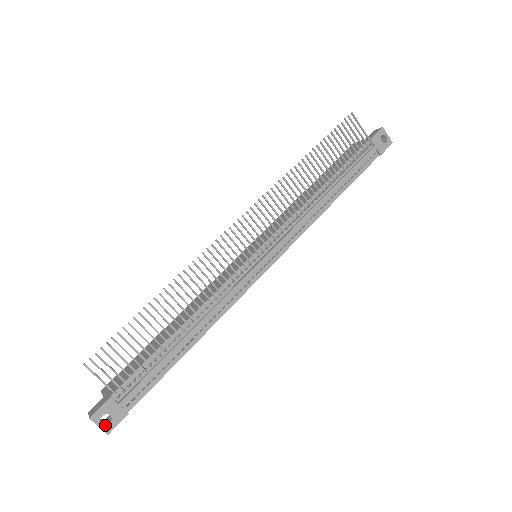
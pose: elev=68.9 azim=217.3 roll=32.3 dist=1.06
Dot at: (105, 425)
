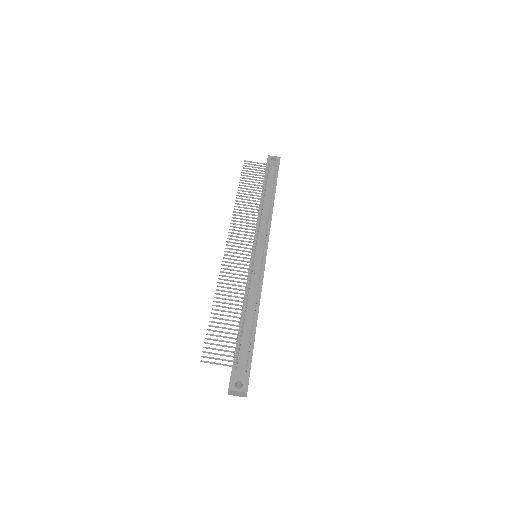
Dot at: (241, 388)
